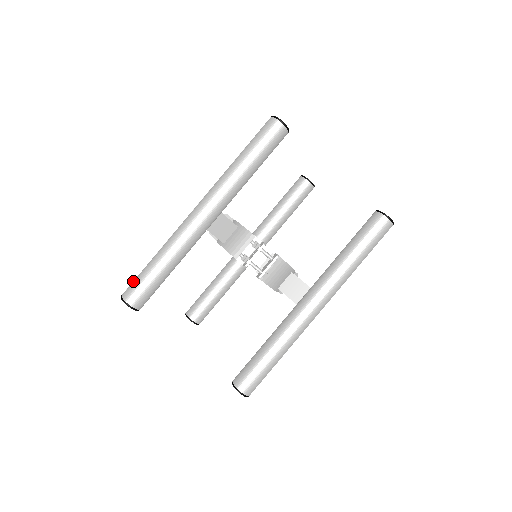
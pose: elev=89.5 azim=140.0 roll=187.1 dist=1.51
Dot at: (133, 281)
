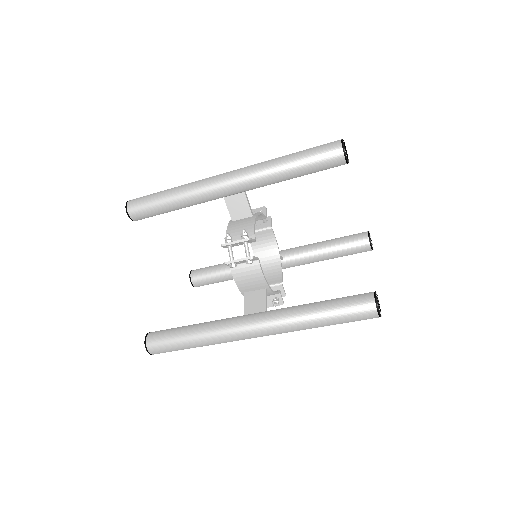
Dot at: (164, 350)
